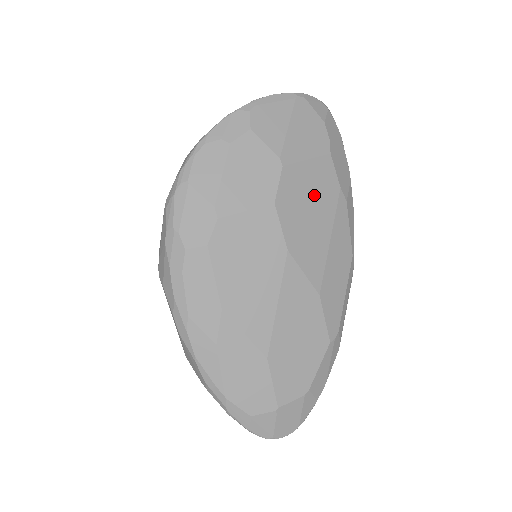
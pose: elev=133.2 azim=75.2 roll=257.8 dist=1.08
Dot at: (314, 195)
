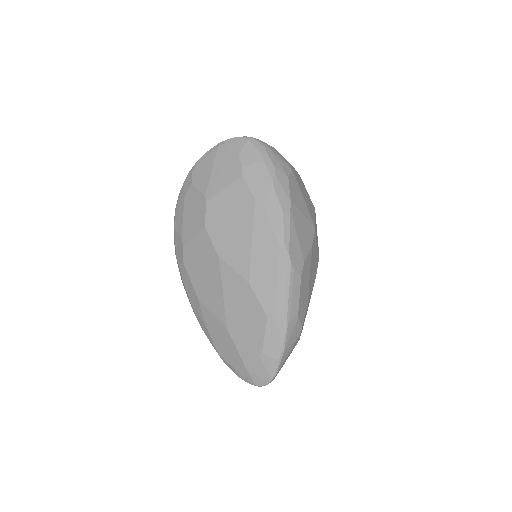
Dot at: (233, 212)
